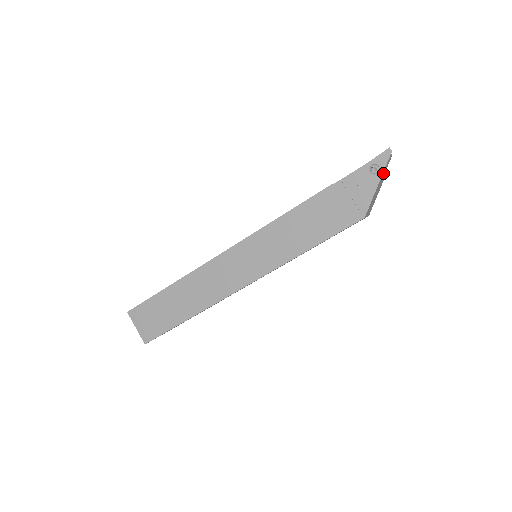
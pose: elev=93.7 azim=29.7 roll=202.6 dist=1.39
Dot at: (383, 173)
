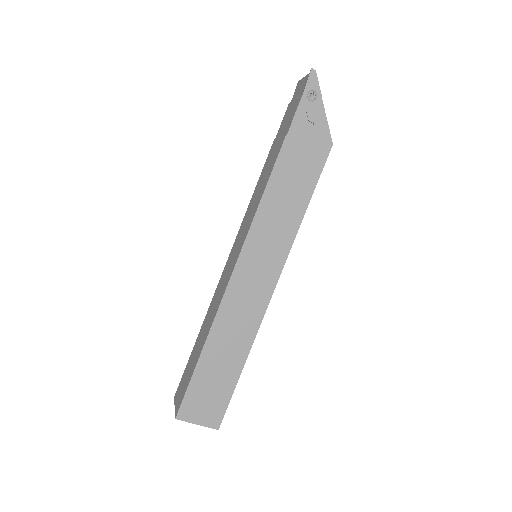
Dot at: occluded
